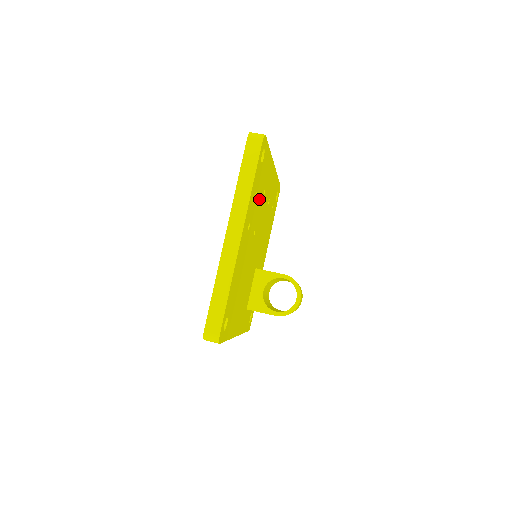
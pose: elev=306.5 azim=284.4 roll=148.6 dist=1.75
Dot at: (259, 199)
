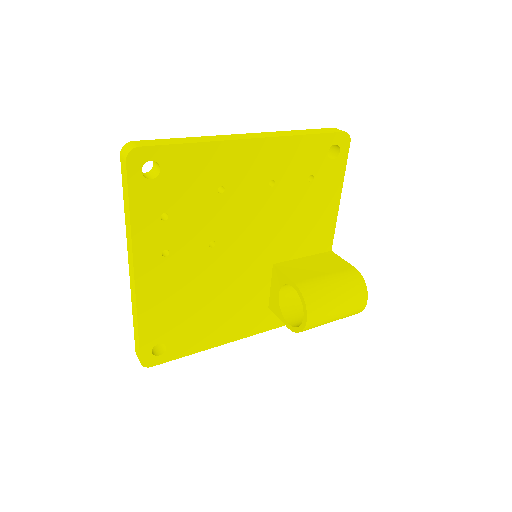
Dot at: (196, 209)
